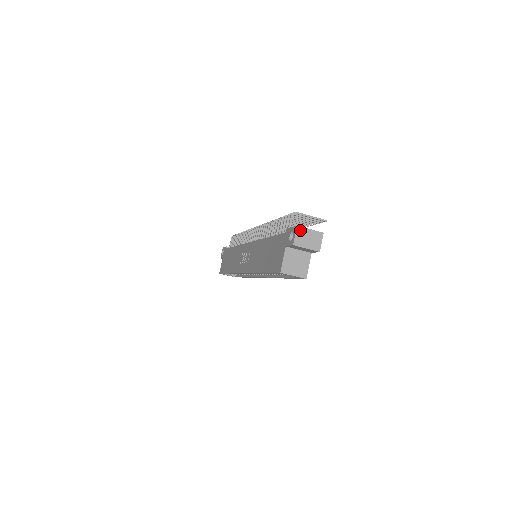
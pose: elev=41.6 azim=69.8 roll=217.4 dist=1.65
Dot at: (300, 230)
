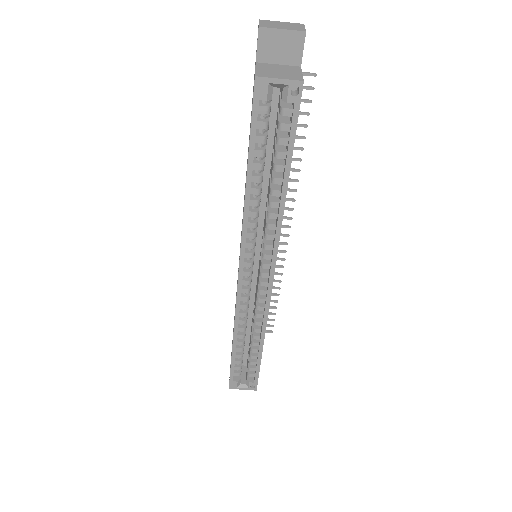
Dot at: (265, 21)
